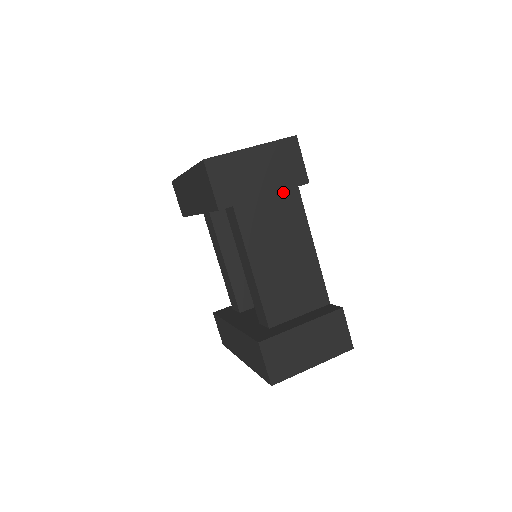
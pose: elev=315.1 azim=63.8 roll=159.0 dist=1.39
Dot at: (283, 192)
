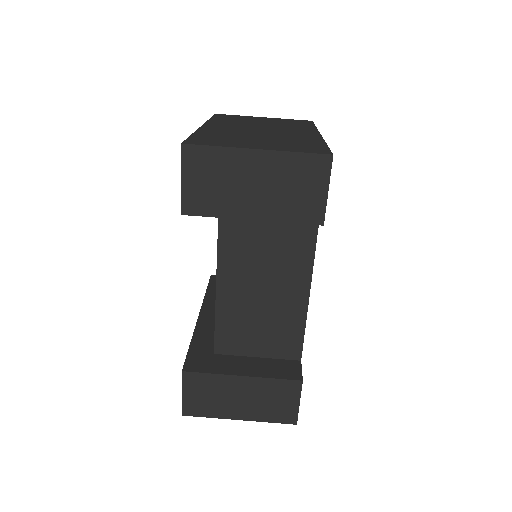
Dot at: occluded
